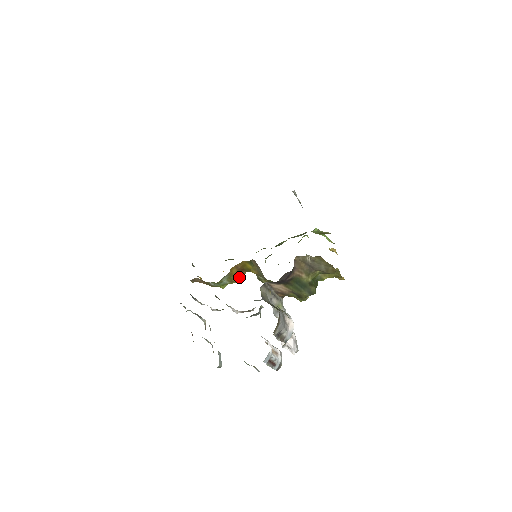
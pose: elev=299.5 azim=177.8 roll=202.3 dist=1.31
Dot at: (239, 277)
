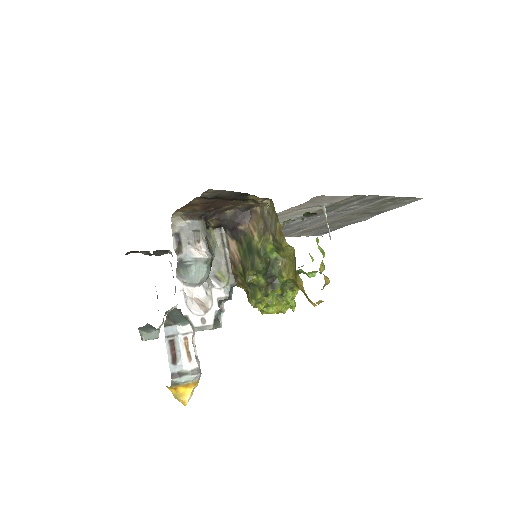
Dot at: occluded
